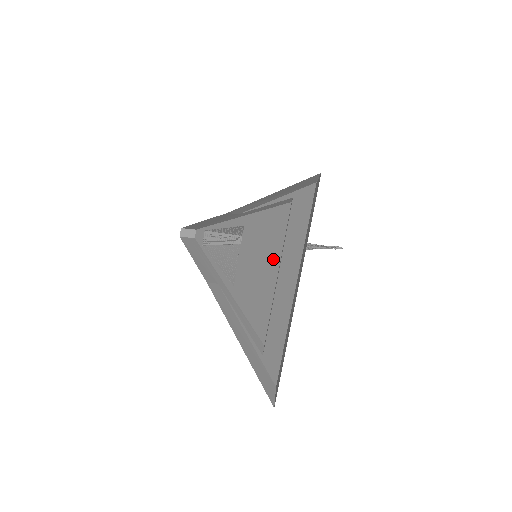
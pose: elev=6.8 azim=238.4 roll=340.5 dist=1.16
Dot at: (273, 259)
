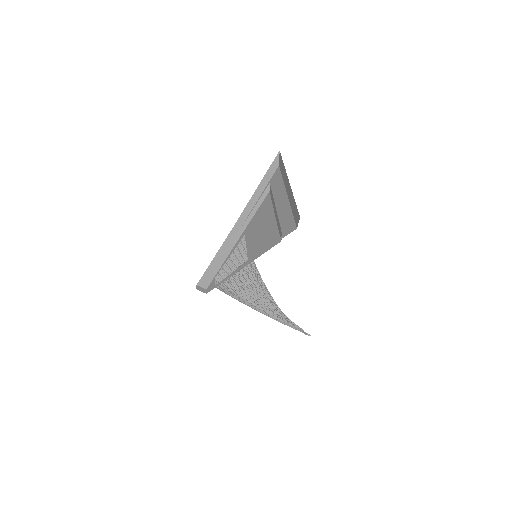
Dot at: (269, 215)
